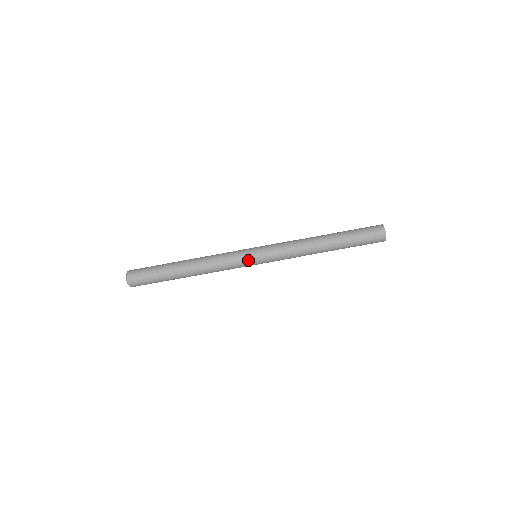
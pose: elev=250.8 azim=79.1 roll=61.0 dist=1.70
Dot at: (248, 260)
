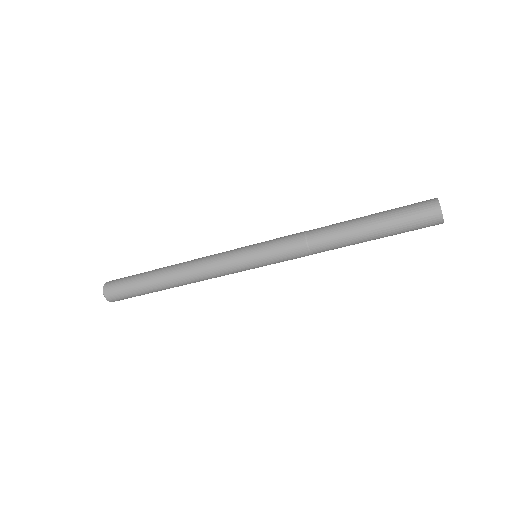
Dot at: occluded
